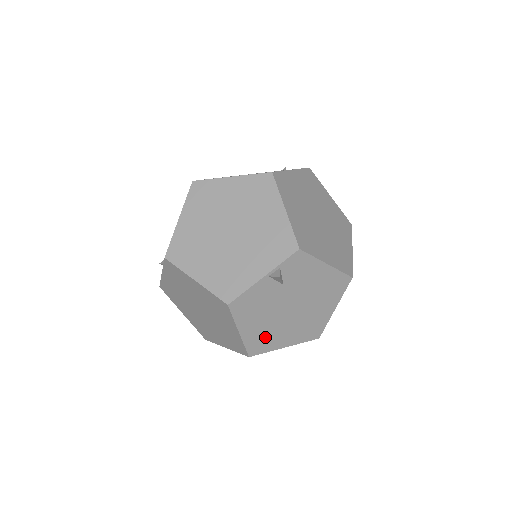
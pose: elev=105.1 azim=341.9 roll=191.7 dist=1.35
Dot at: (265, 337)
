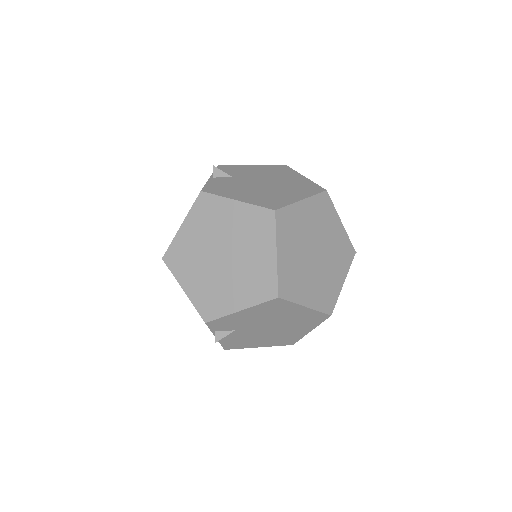
Dot at: (282, 338)
